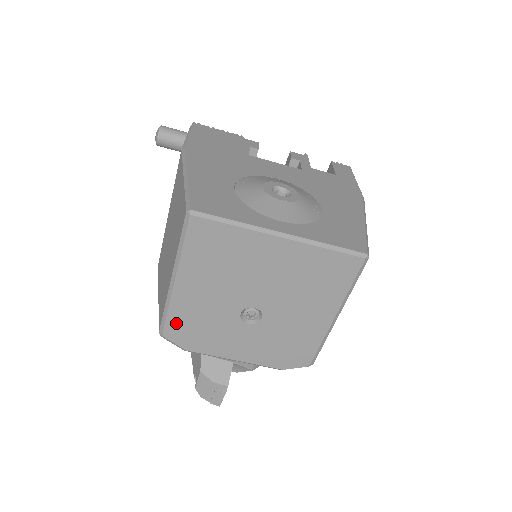
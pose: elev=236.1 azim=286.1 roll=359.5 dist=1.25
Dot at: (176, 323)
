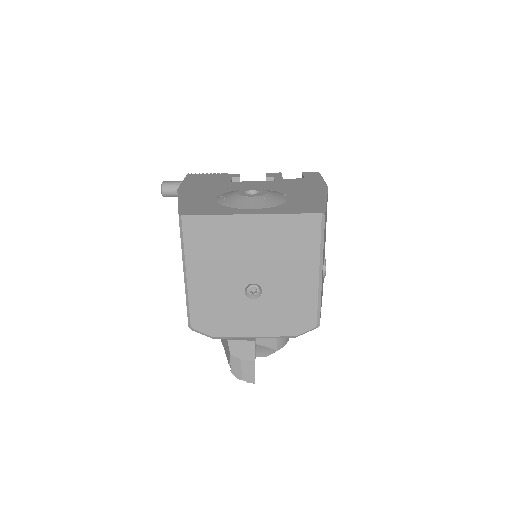
Dot at: (198, 314)
